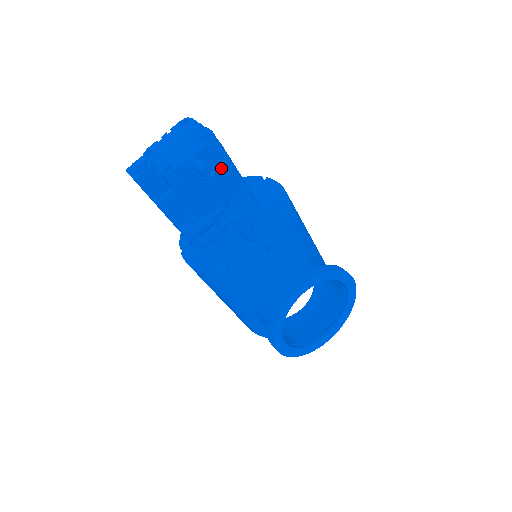
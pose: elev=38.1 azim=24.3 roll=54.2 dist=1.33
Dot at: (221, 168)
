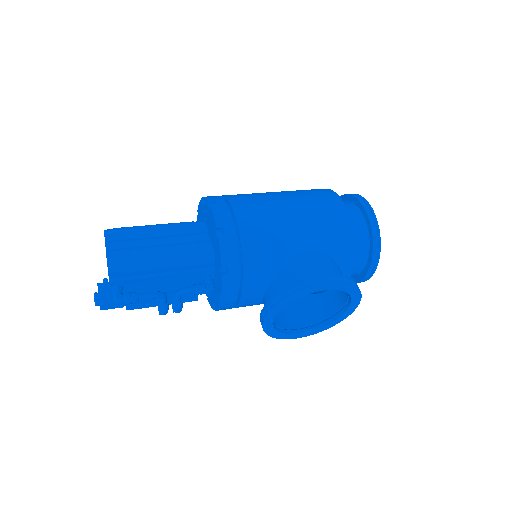
Dot at: (139, 275)
